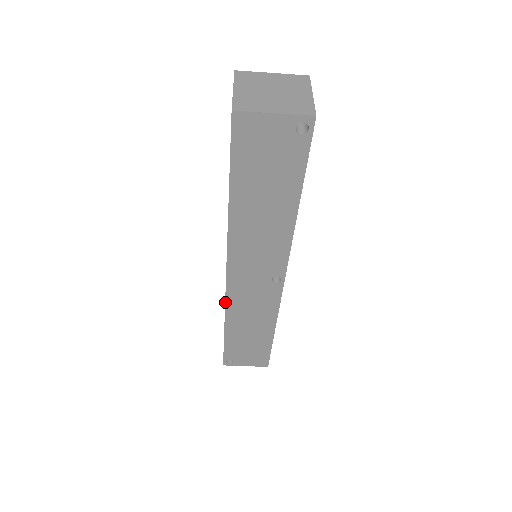
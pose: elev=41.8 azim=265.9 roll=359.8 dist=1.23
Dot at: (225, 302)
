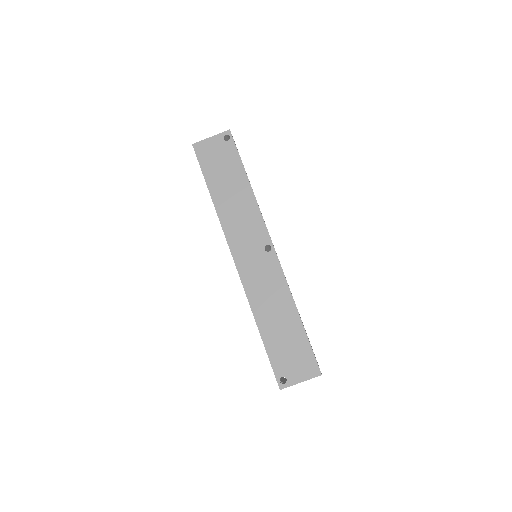
Dot at: (244, 290)
